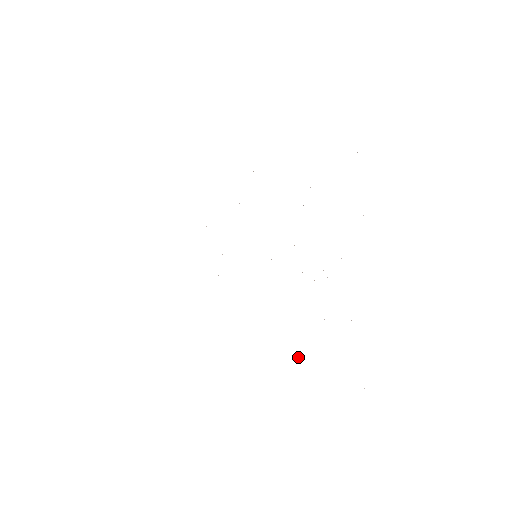
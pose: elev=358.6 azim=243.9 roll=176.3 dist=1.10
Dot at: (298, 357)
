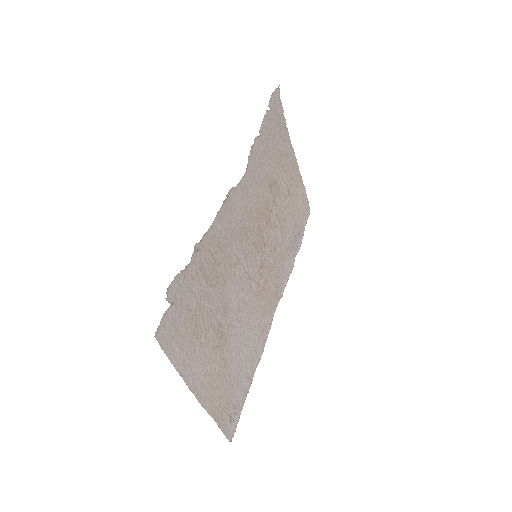
Dot at: (253, 361)
